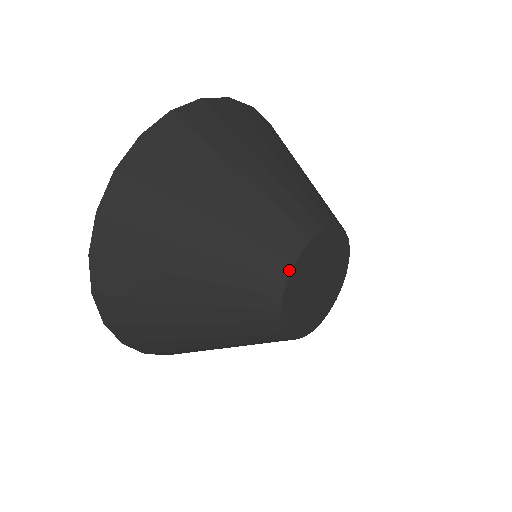
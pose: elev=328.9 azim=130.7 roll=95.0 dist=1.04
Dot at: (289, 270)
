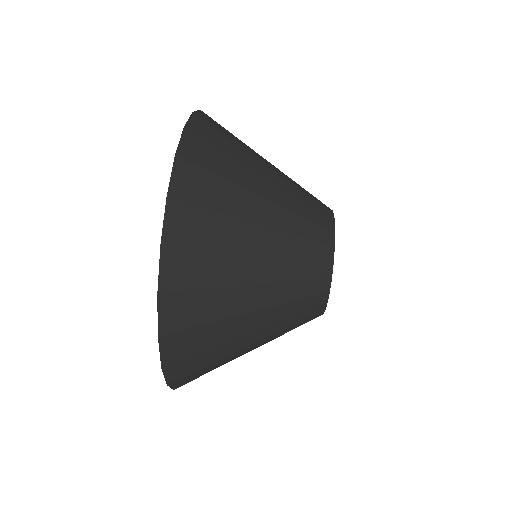
Dot at: (323, 313)
